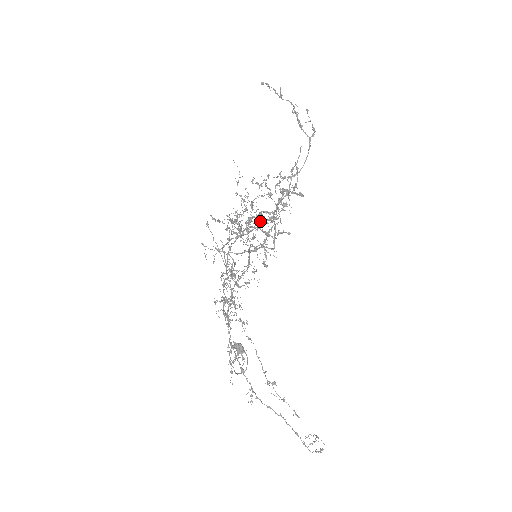
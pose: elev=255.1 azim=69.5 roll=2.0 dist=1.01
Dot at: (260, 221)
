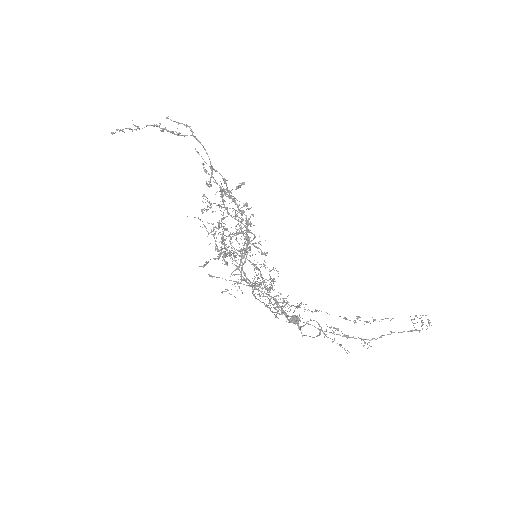
Dot at: (243, 233)
